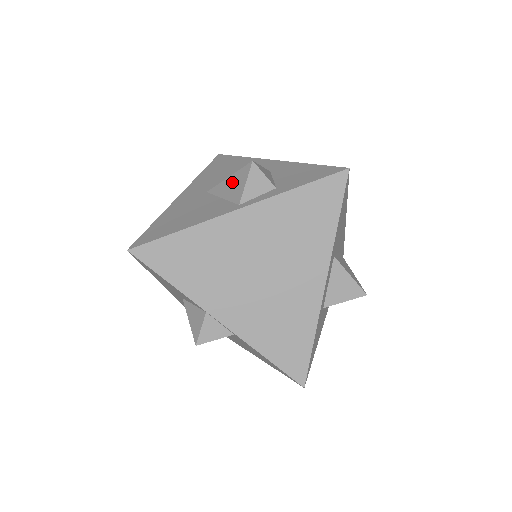
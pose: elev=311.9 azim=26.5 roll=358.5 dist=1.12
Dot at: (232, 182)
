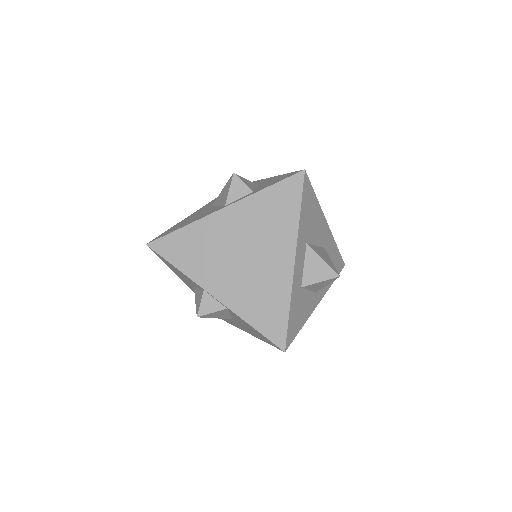
Dot at: (223, 192)
